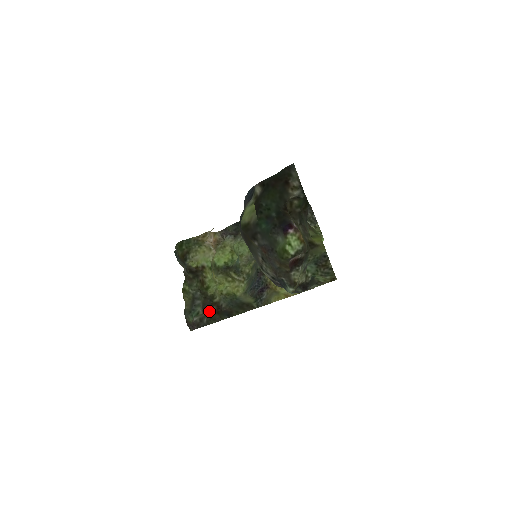
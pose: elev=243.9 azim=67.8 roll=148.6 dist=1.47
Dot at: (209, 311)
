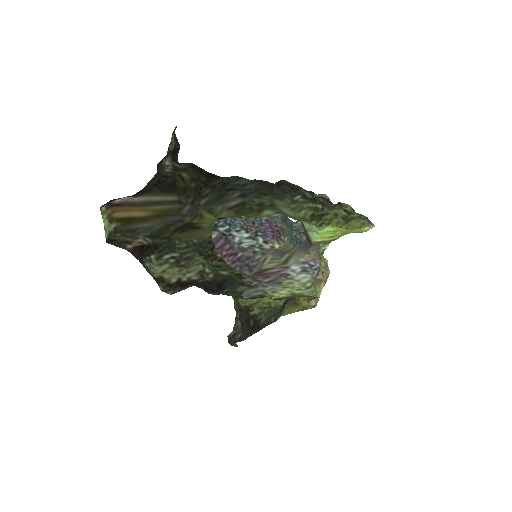
Dot at: (247, 326)
